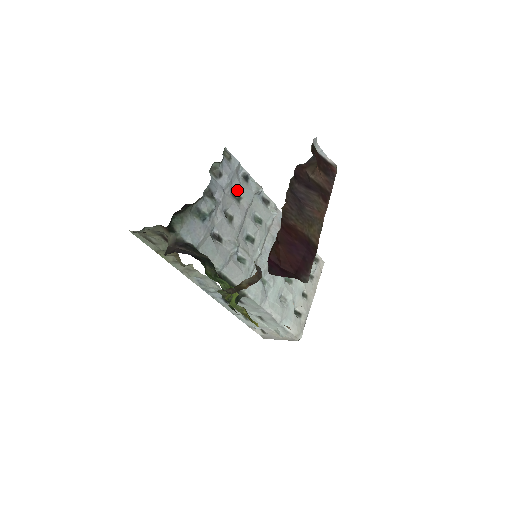
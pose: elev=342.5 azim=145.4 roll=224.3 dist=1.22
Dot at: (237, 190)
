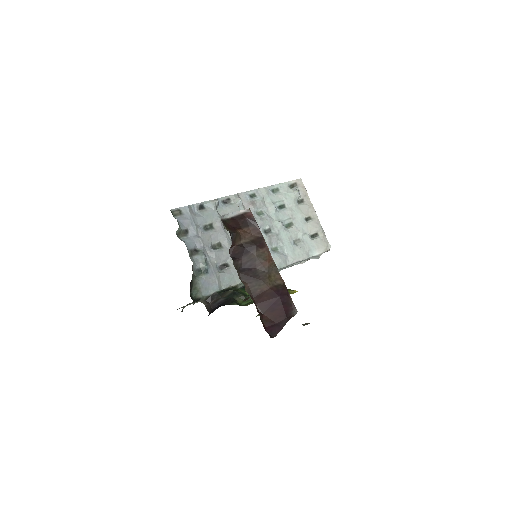
Dot at: (204, 223)
